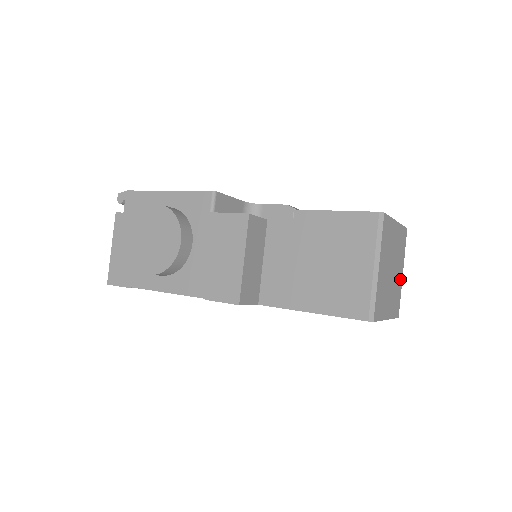
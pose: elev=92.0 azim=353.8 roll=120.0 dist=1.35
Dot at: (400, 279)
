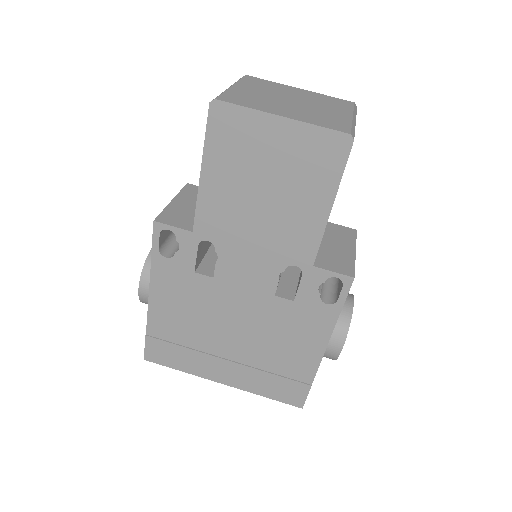
Dot at: (341, 116)
